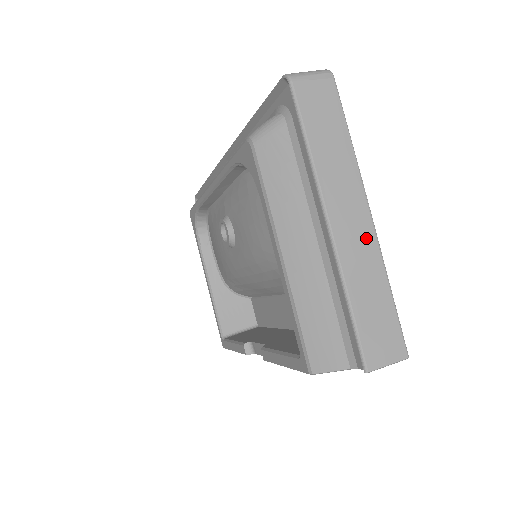
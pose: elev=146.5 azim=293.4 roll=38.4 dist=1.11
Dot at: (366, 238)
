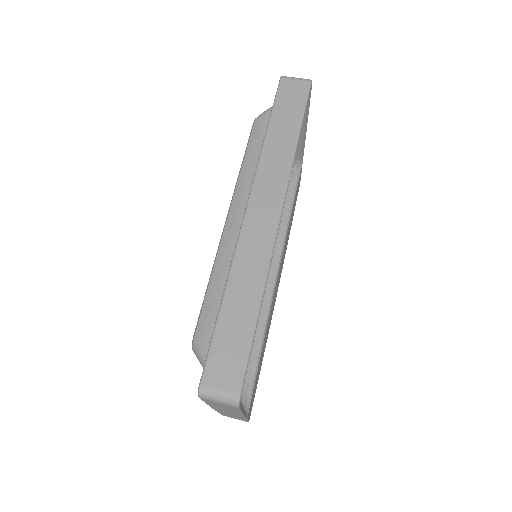
Dot at: occluded
